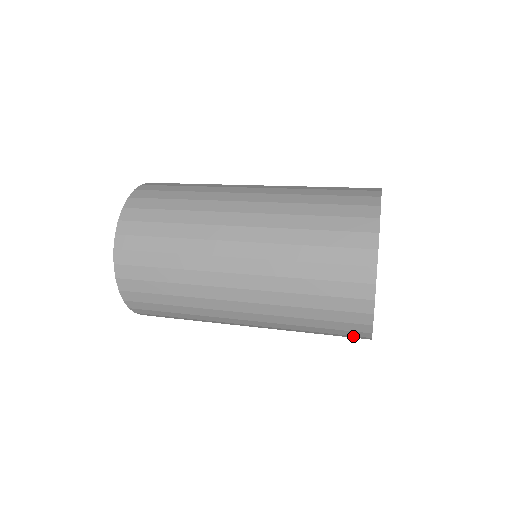
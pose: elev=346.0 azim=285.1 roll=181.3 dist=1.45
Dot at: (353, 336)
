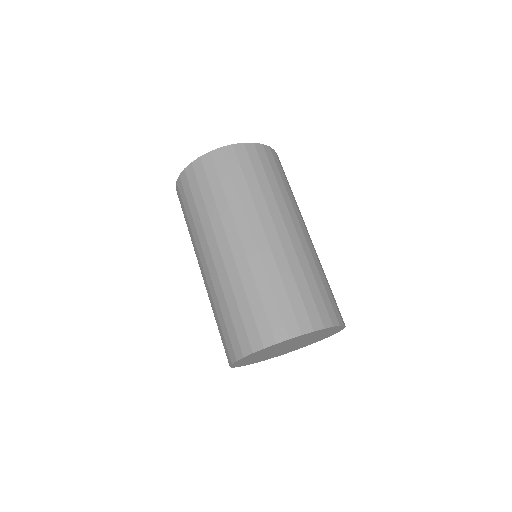
Dot at: occluded
